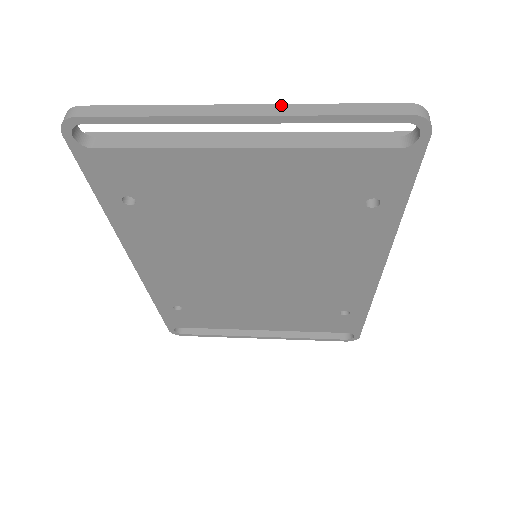
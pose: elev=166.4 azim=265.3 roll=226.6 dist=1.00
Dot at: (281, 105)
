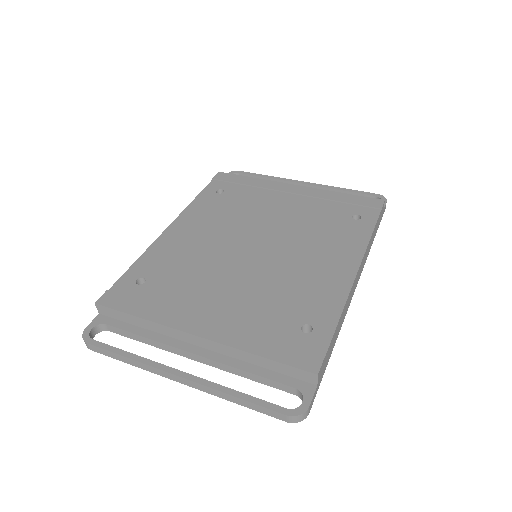
Dot at: (203, 386)
